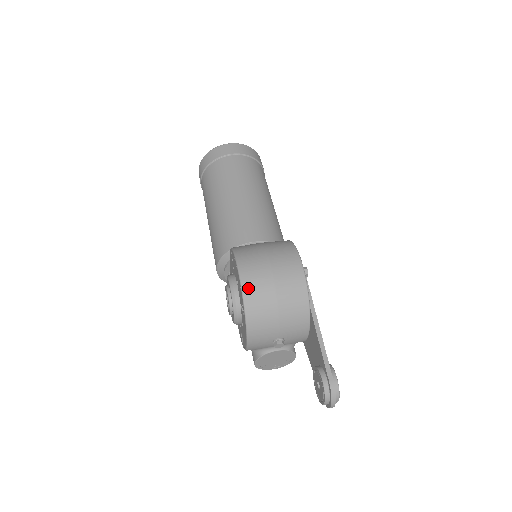
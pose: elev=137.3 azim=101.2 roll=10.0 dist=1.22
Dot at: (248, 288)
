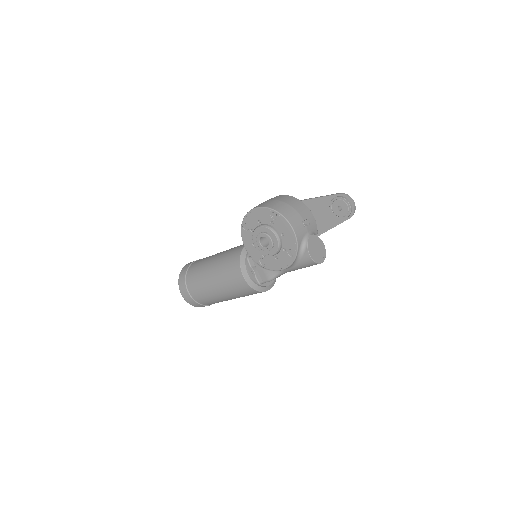
Dot at: (266, 205)
